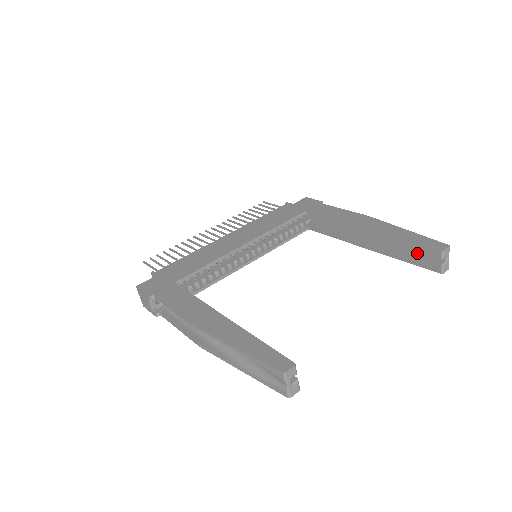
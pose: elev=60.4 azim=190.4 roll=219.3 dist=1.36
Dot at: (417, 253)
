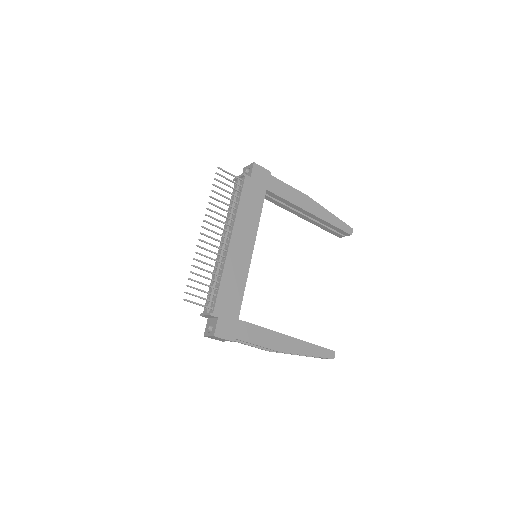
Dot at: occluded
